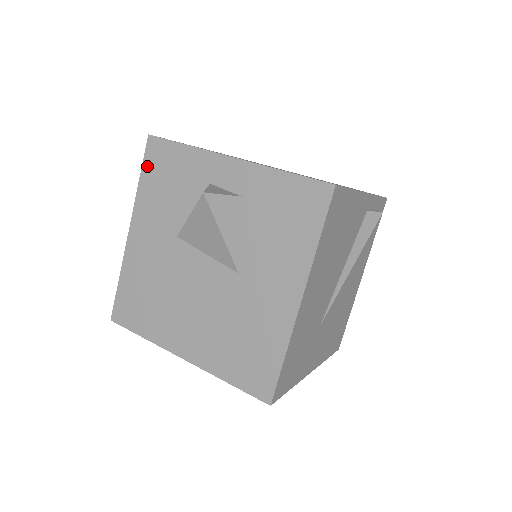
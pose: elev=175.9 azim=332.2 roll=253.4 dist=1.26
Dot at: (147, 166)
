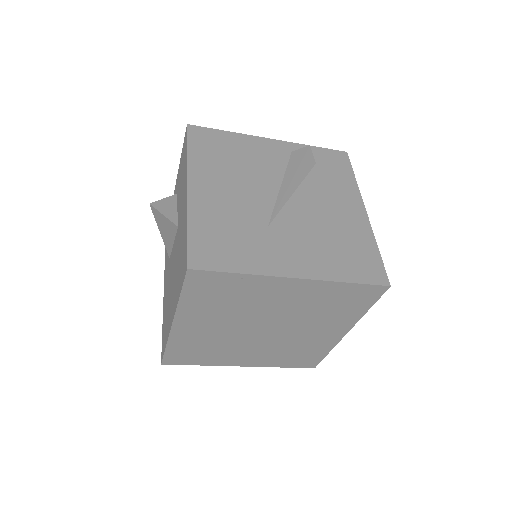
Dot at: occluded
